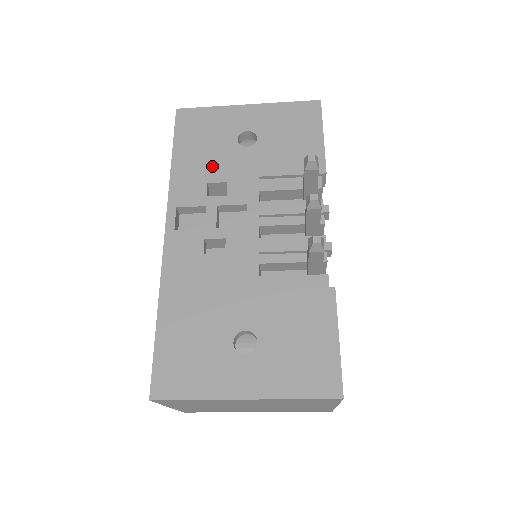
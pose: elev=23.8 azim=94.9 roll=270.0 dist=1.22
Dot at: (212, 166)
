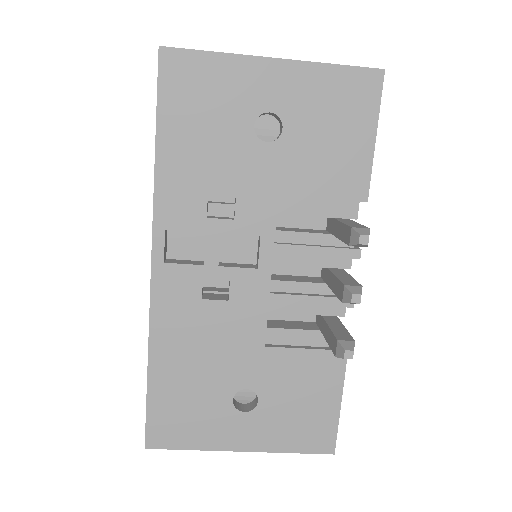
Dot at: (215, 169)
